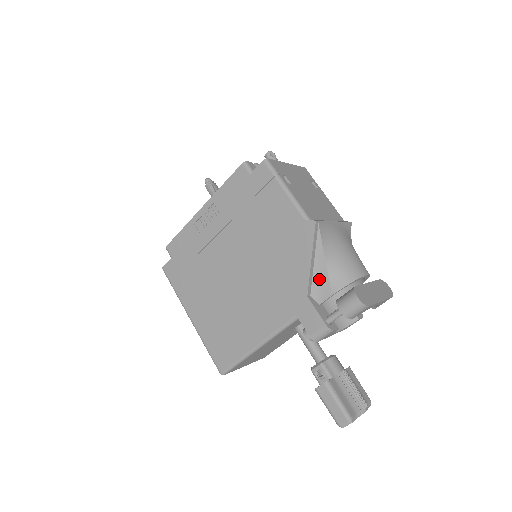
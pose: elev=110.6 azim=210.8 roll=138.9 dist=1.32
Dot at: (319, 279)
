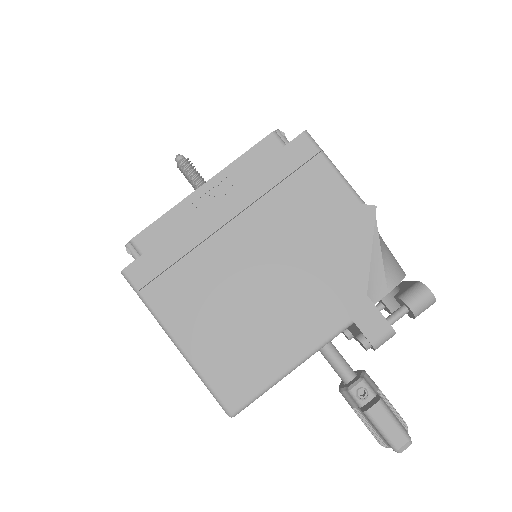
Dot at: (374, 275)
